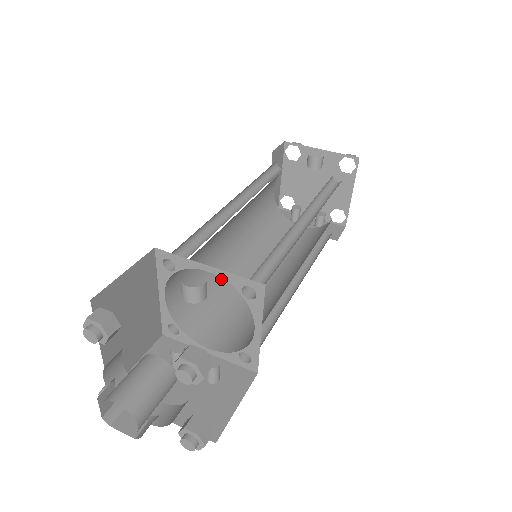
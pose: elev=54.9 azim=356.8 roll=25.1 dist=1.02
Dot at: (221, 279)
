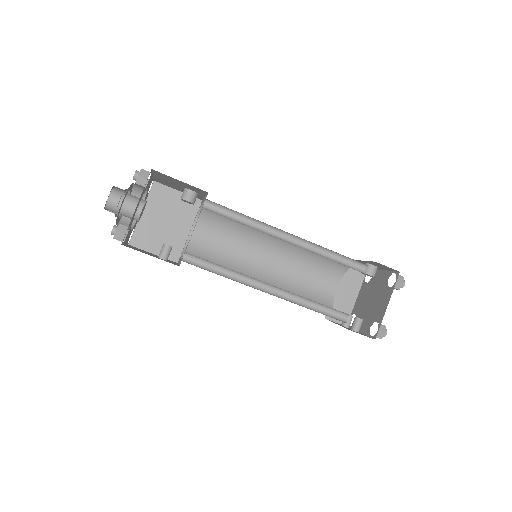
Dot at: occluded
